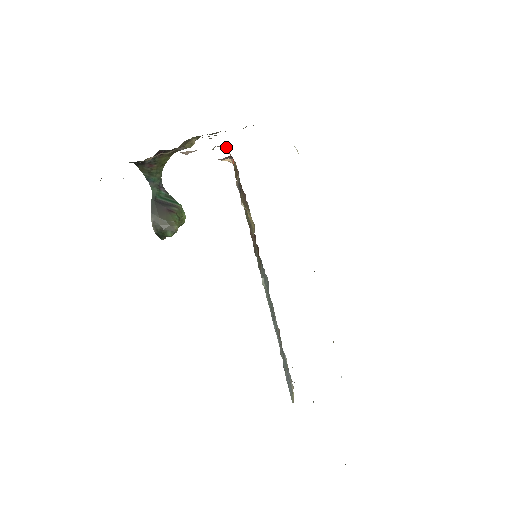
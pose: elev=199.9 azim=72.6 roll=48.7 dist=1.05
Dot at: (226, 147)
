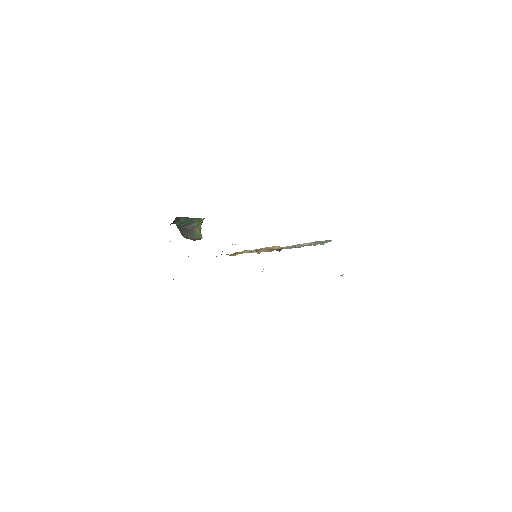
Dot at: occluded
